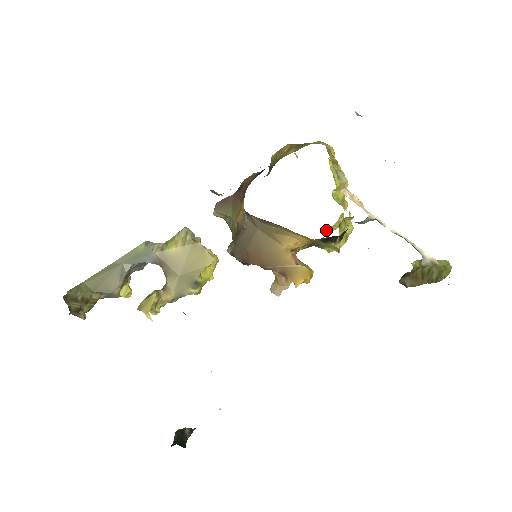
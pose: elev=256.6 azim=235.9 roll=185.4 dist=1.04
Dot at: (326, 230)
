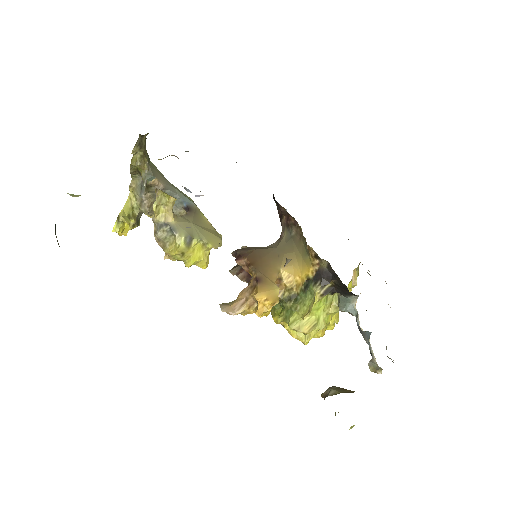
Dot at: occluded
